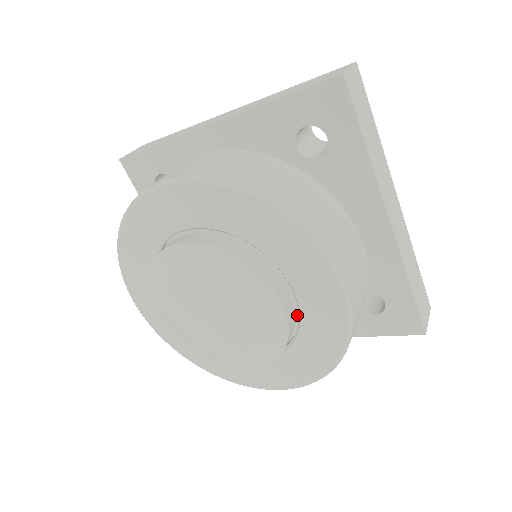
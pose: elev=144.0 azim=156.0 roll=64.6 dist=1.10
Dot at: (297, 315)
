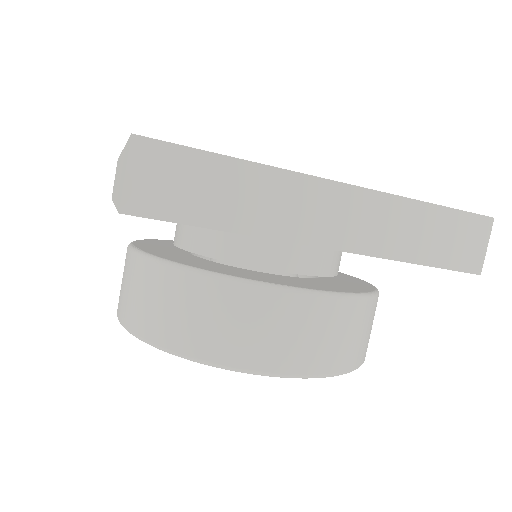
Dot at: occluded
